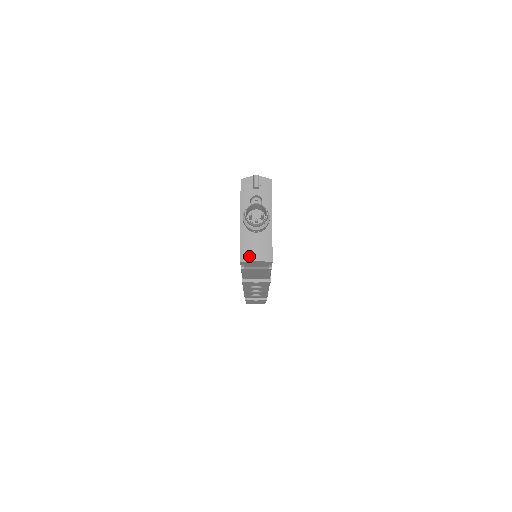
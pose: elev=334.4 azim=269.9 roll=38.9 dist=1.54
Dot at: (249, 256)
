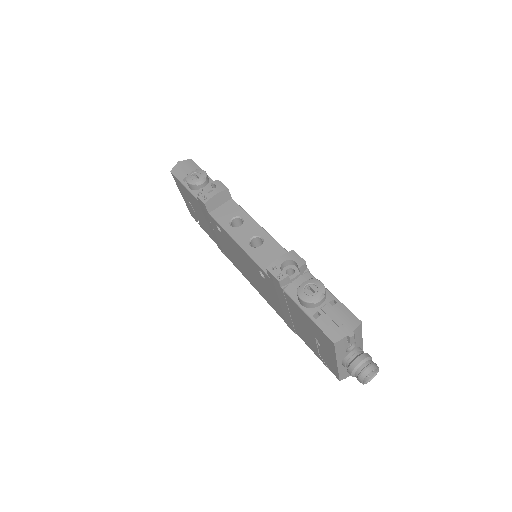
Dot at: (348, 375)
